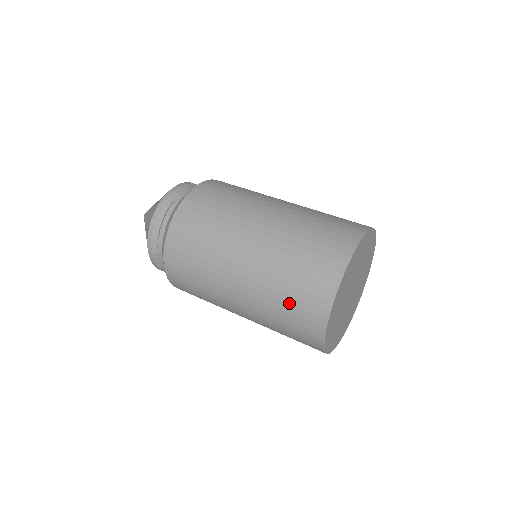
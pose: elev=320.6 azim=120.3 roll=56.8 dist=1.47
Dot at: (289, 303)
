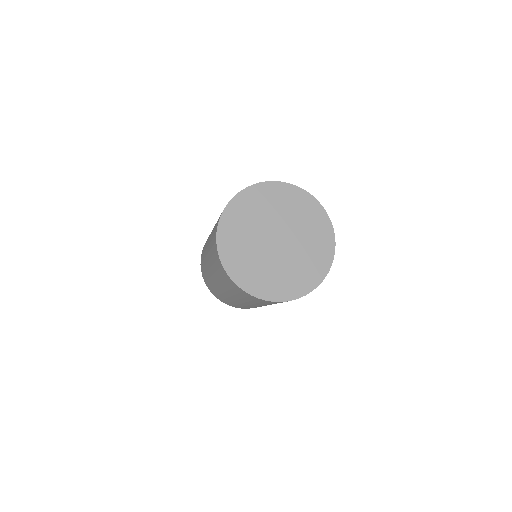
Dot at: occluded
